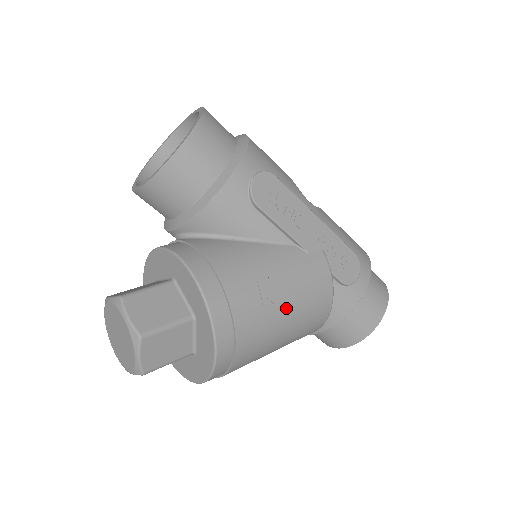
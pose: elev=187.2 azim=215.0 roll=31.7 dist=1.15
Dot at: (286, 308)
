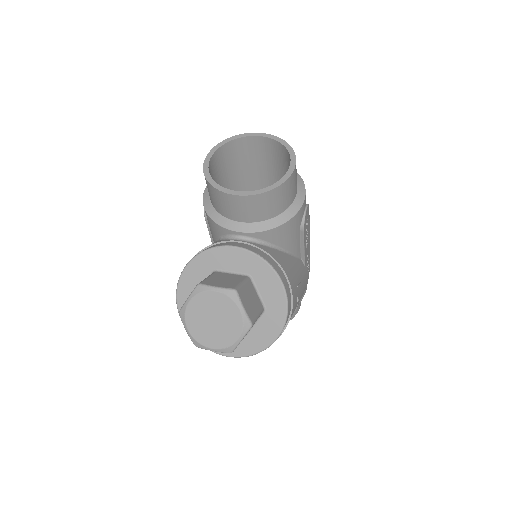
Dot at: occluded
